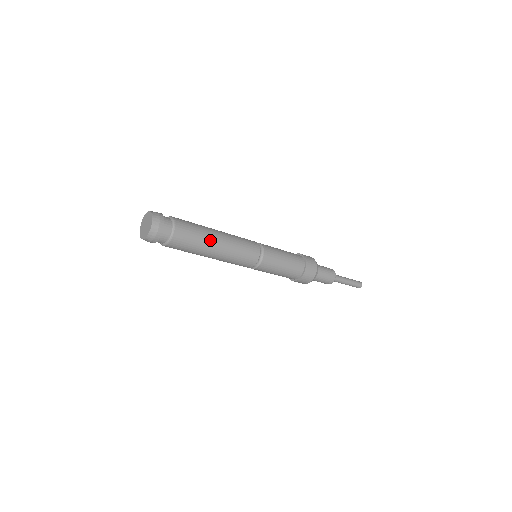
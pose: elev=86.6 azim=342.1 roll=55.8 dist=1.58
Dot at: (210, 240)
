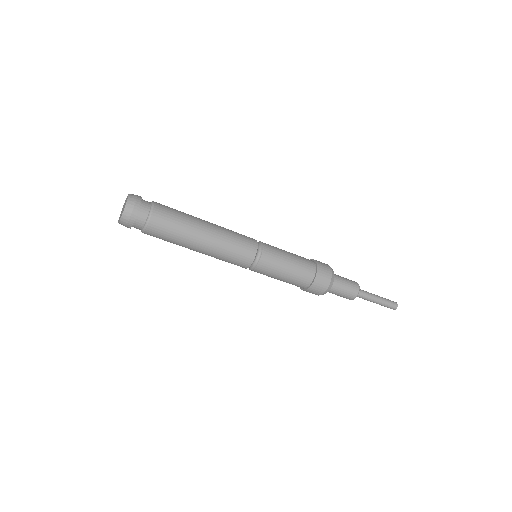
Dot at: (196, 224)
